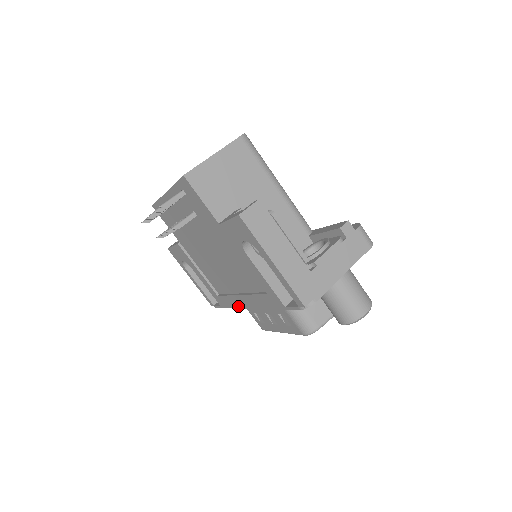
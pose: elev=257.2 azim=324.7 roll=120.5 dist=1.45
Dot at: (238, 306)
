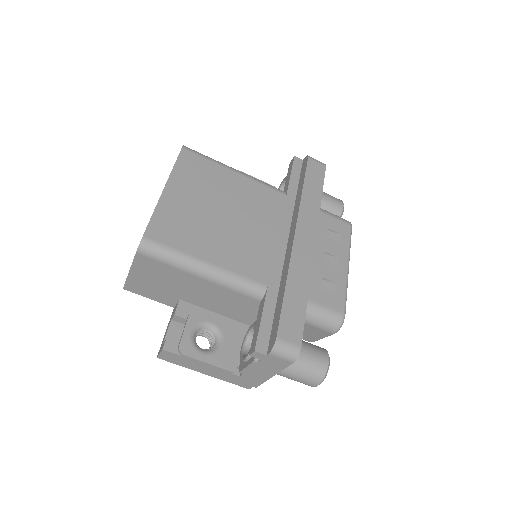
Dot at: occluded
